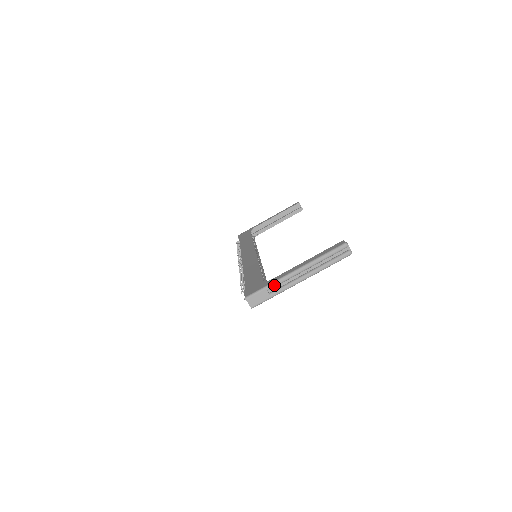
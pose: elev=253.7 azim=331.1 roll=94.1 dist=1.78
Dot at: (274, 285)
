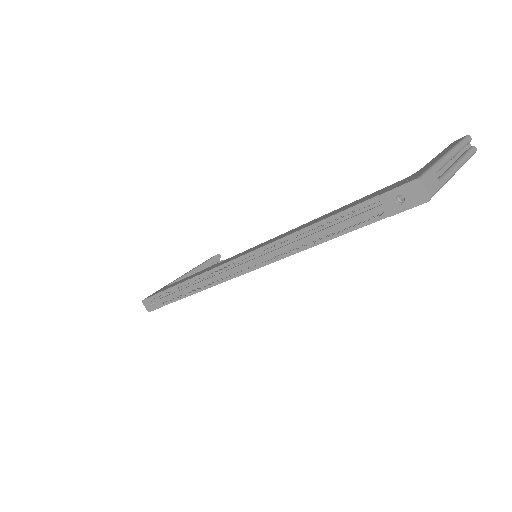
Dot at: (439, 167)
